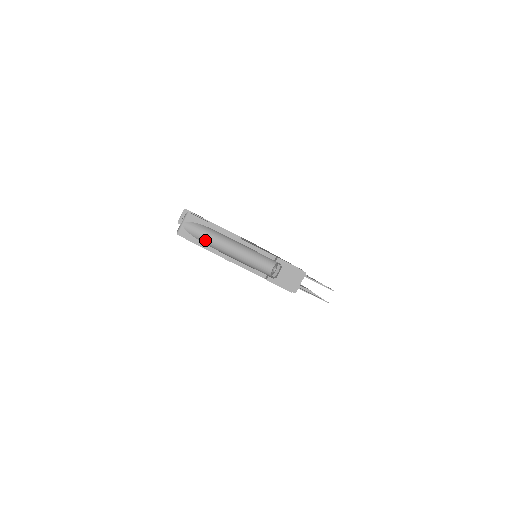
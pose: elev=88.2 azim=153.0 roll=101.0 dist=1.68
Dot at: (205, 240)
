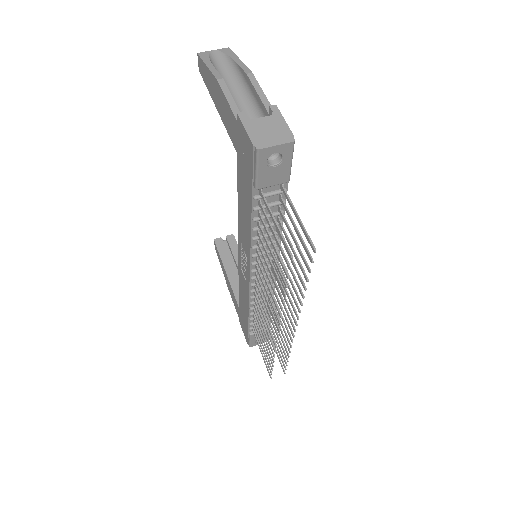
Dot at: (217, 70)
